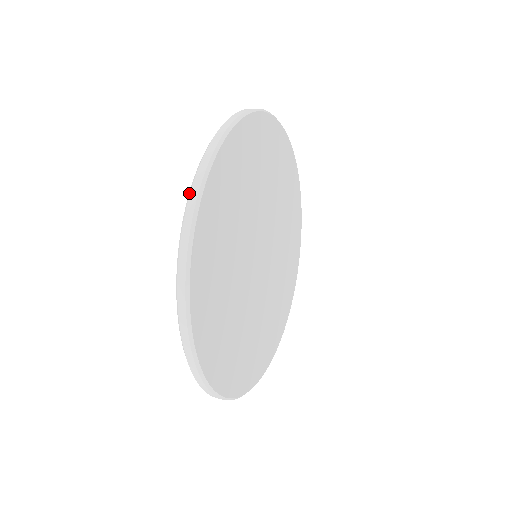
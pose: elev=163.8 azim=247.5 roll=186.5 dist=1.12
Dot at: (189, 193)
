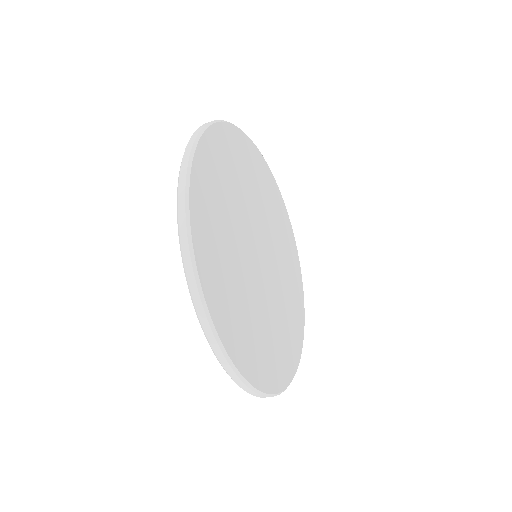
Dot at: (177, 223)
